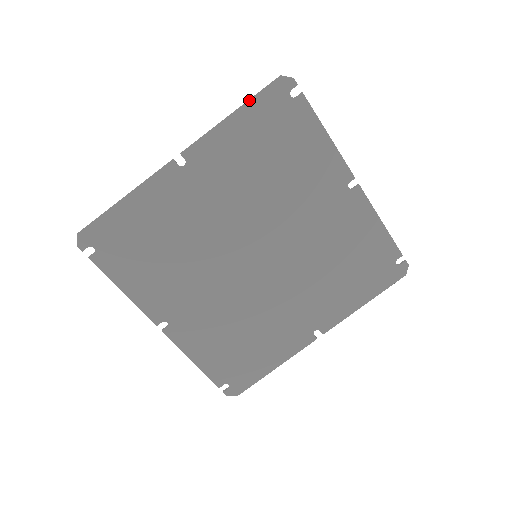
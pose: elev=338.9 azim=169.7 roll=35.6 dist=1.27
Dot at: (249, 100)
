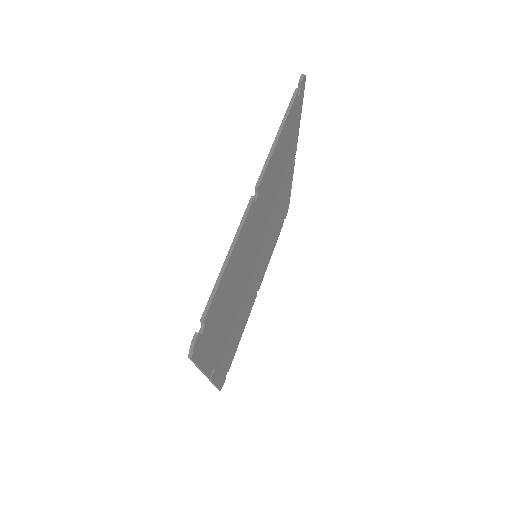
Dot at: (198, 366)
